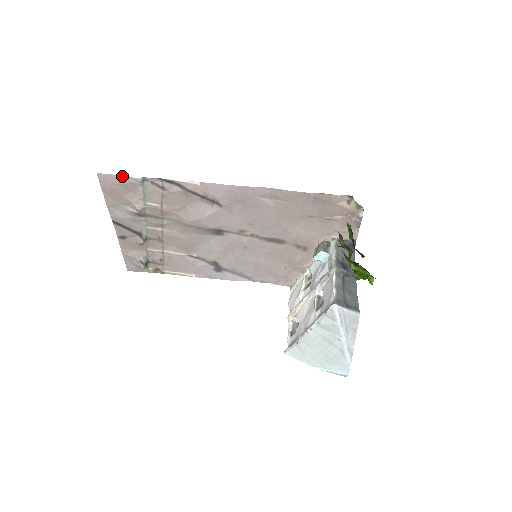
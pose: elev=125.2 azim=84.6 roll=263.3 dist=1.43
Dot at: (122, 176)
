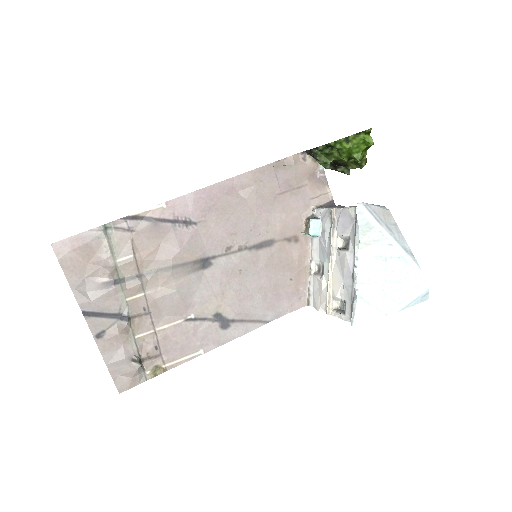
Dot at: (81, 235)
